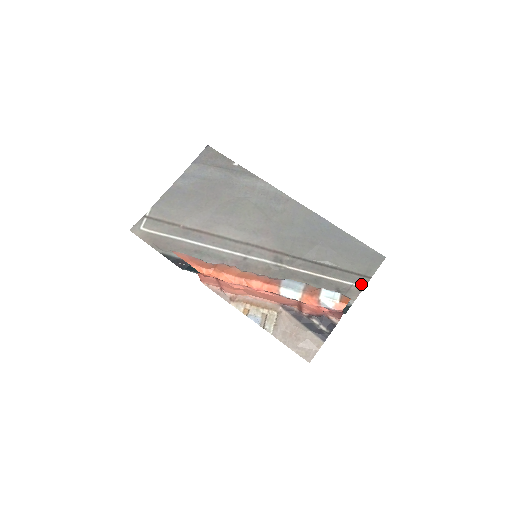
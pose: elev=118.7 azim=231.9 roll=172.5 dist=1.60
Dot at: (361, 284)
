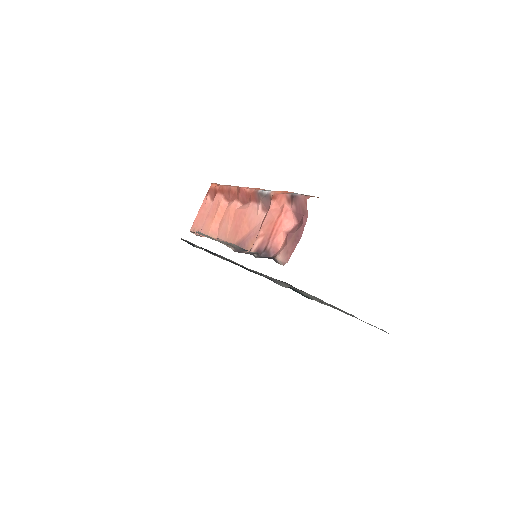
Dot at: occluded
